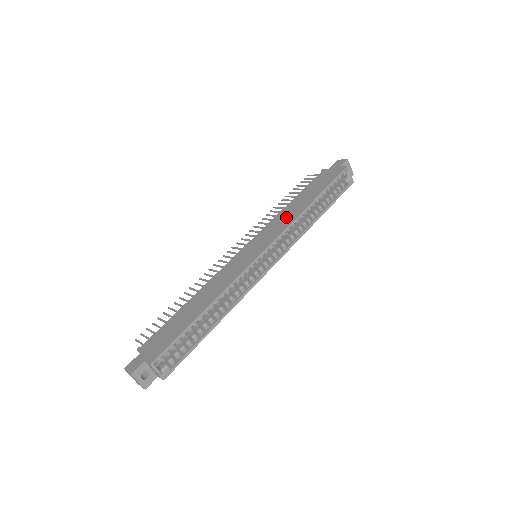
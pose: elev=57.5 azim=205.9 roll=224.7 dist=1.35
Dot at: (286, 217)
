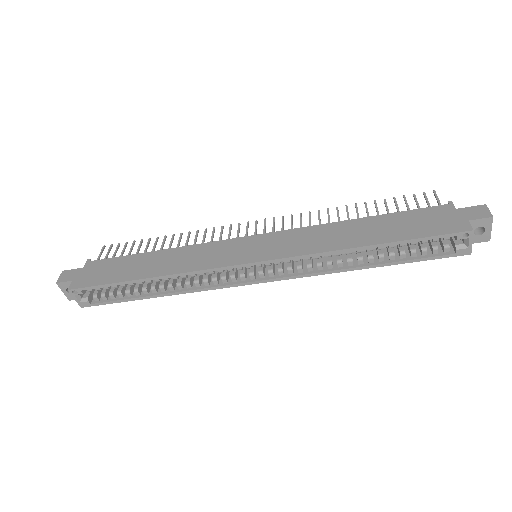
Dot at: (323, 238)
